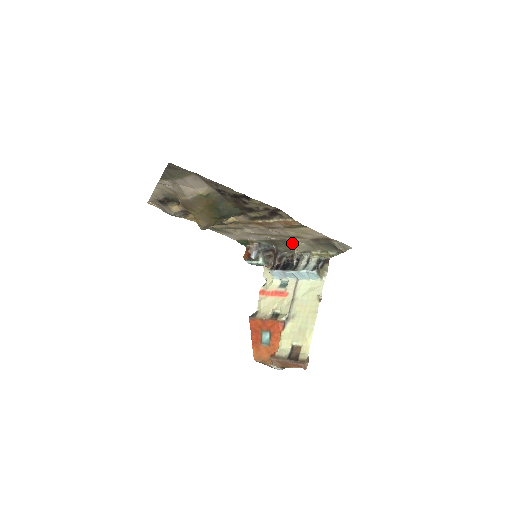
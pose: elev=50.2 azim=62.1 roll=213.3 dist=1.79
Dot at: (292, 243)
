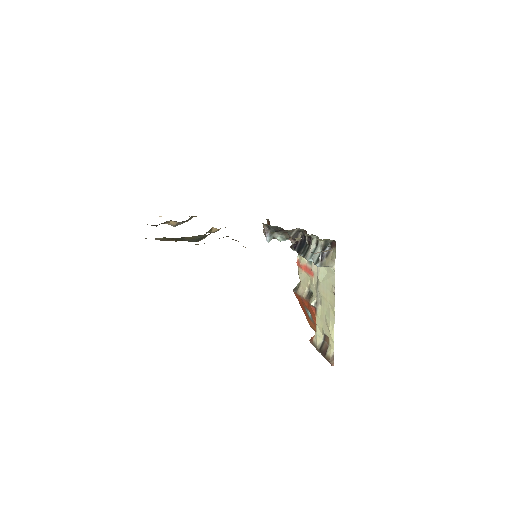
Dot at: occluded
